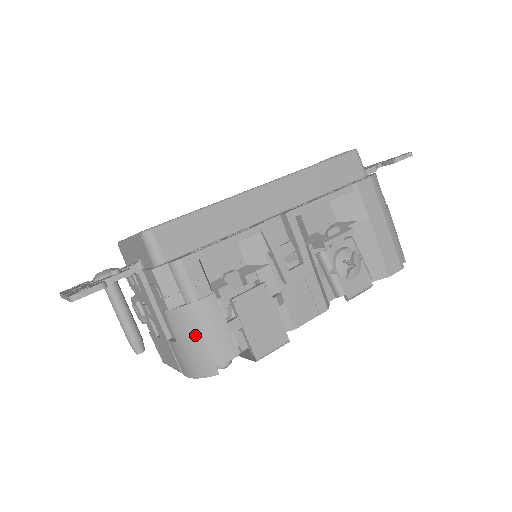
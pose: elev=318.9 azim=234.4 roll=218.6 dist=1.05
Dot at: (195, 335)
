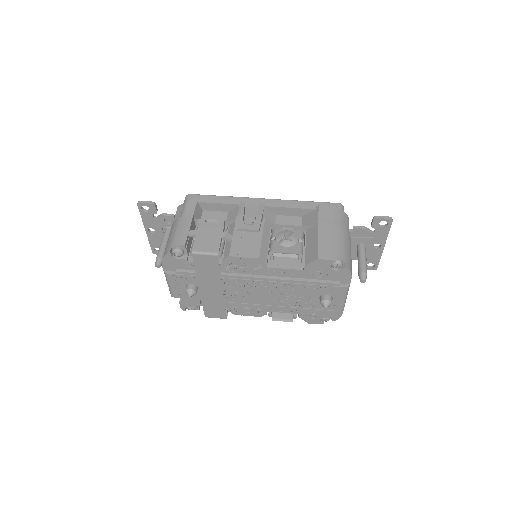
Dot at: (173, 232)
